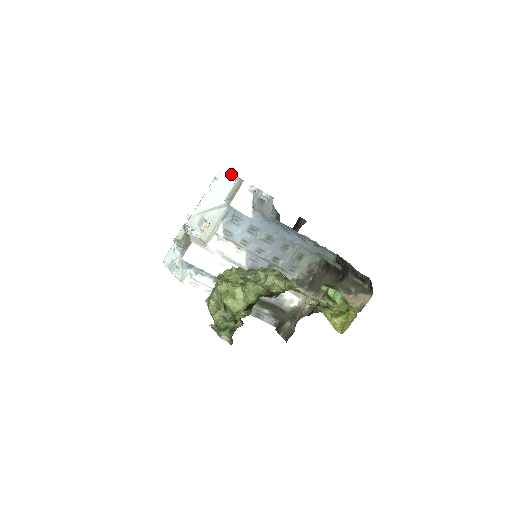
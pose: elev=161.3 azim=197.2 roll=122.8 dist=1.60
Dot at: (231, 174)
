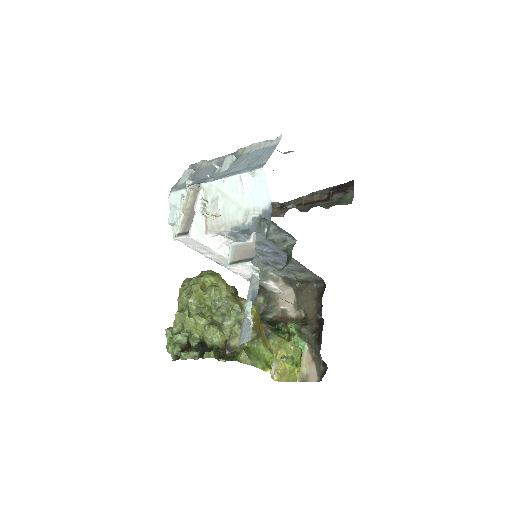
Dot at: (267, 187)
